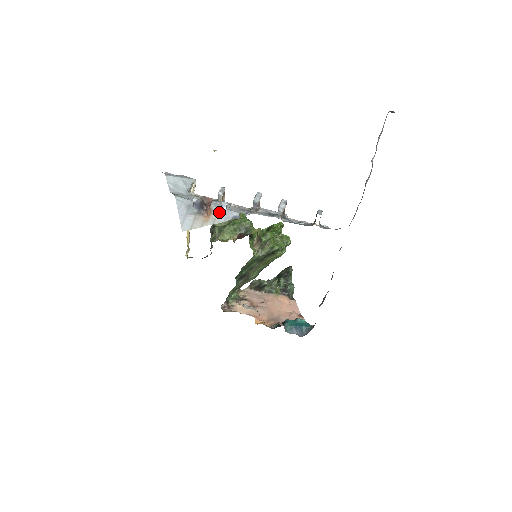
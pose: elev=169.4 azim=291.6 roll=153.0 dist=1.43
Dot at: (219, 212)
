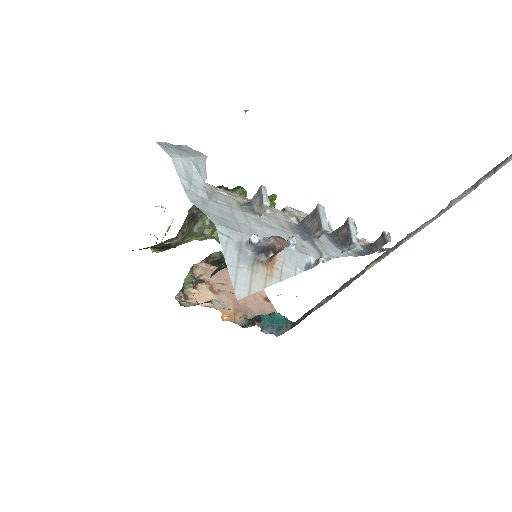
Dot at: (286, 257)
